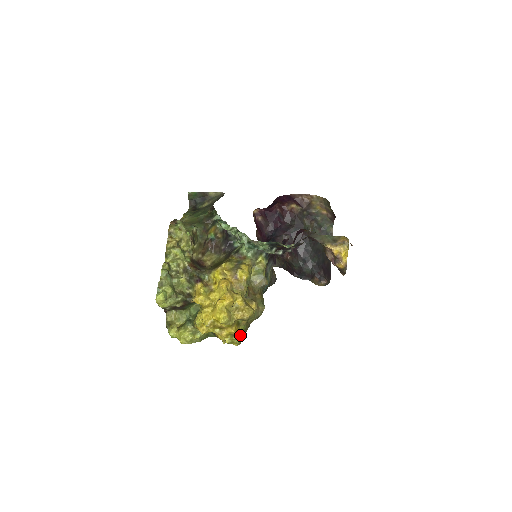
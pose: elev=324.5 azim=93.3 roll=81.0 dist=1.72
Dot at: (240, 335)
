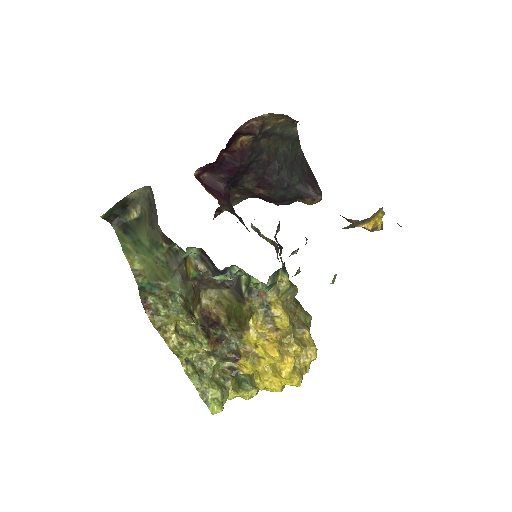
Dot at: (309, 366)
